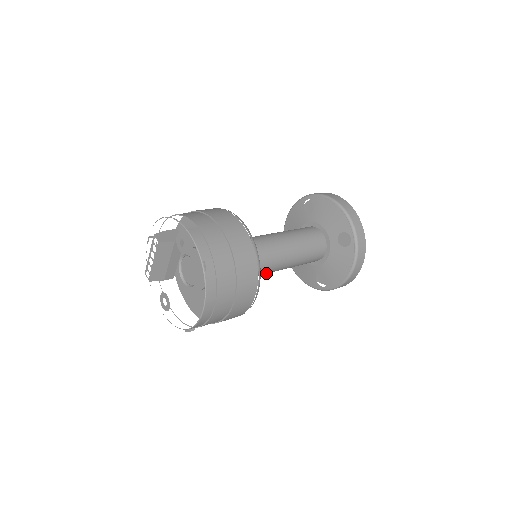
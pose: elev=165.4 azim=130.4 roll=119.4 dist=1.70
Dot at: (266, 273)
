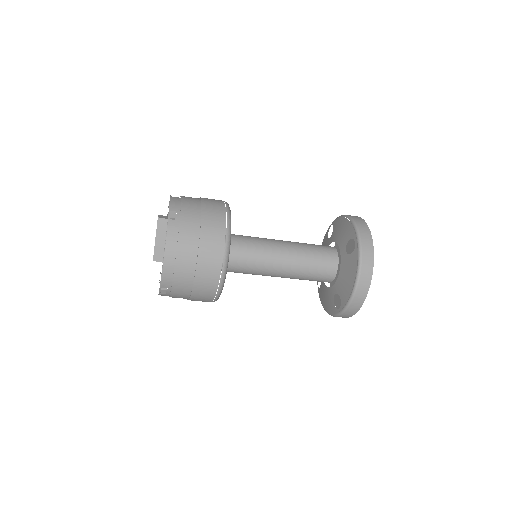
Dot at: (262, 271)
